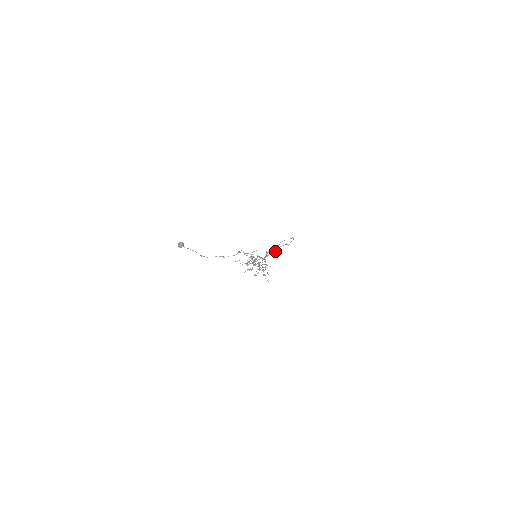
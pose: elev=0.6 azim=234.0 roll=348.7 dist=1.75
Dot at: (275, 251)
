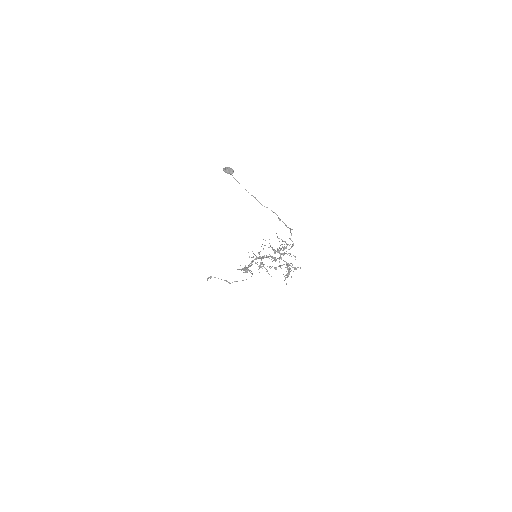
Dot at: (207, 278)
